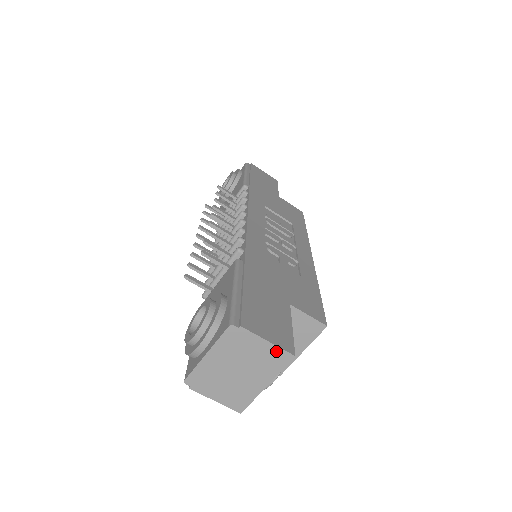
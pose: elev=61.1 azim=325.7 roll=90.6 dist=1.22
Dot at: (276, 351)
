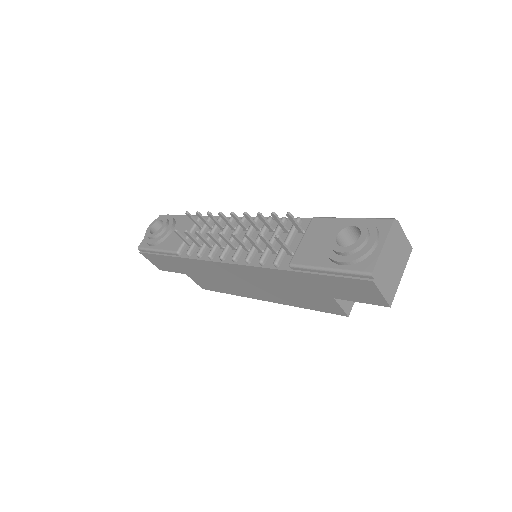
Dot at: (407, 244)
